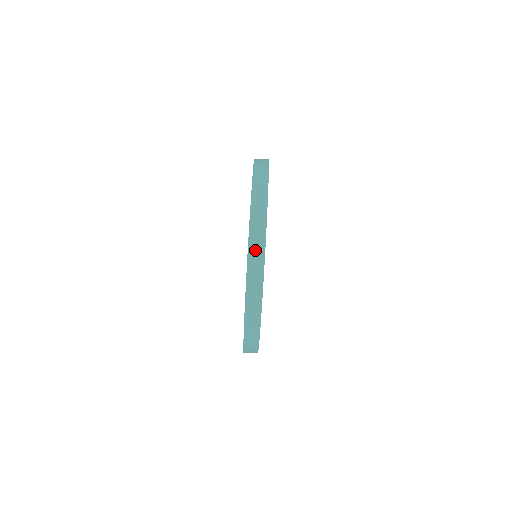
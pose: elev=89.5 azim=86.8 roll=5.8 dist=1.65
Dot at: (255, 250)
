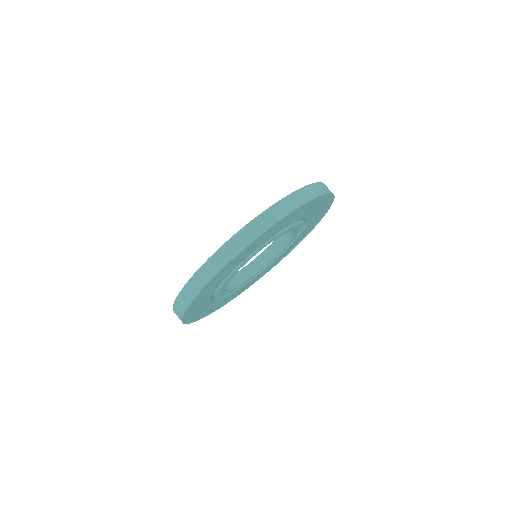
Dot at: (194, 285)
